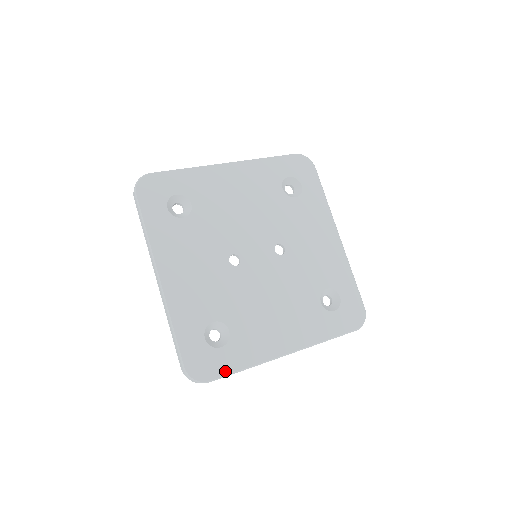
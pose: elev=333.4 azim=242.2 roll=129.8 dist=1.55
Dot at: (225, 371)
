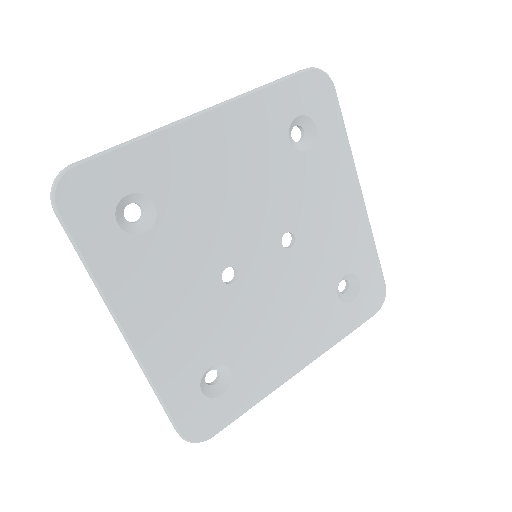
Dot at: (230, 418)
